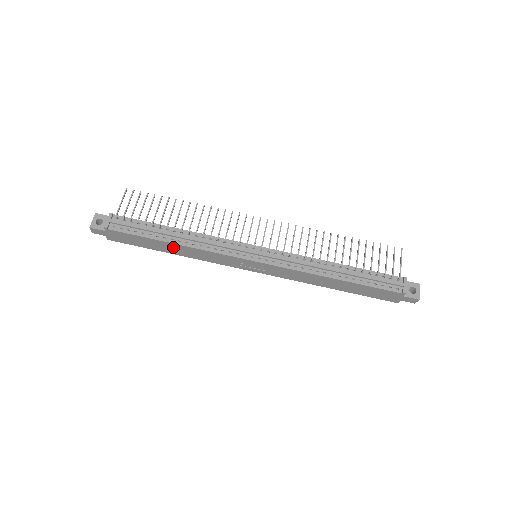
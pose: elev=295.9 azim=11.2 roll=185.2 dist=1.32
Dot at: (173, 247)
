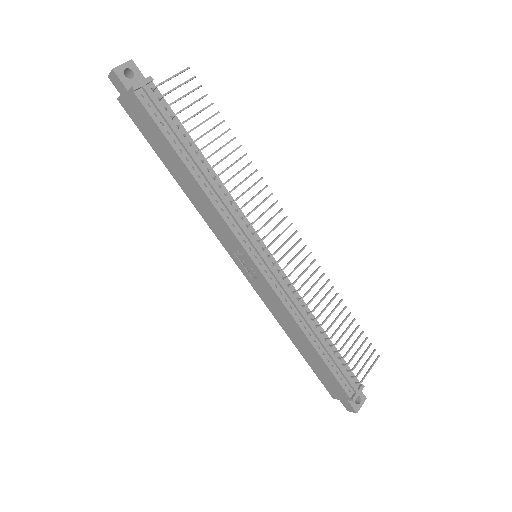
Dot at: (186, 175)
